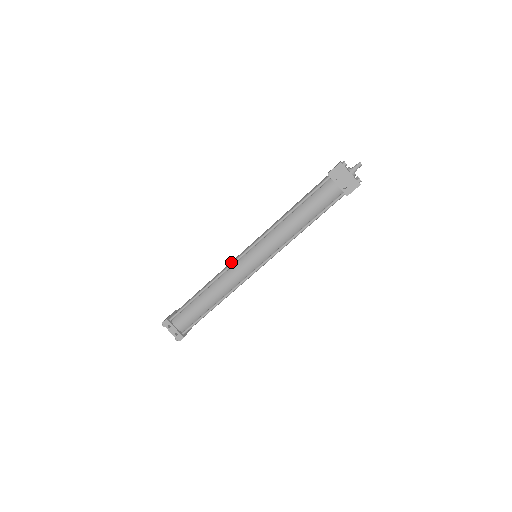
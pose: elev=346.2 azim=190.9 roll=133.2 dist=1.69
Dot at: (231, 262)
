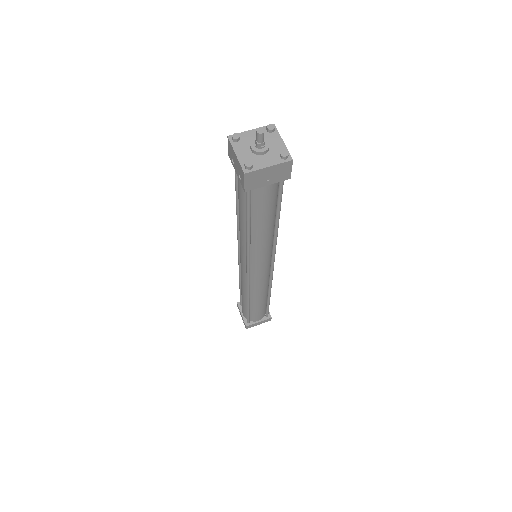
Dot at: occluded
